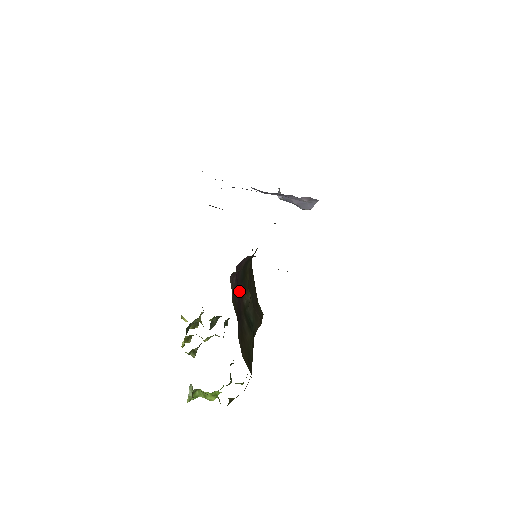
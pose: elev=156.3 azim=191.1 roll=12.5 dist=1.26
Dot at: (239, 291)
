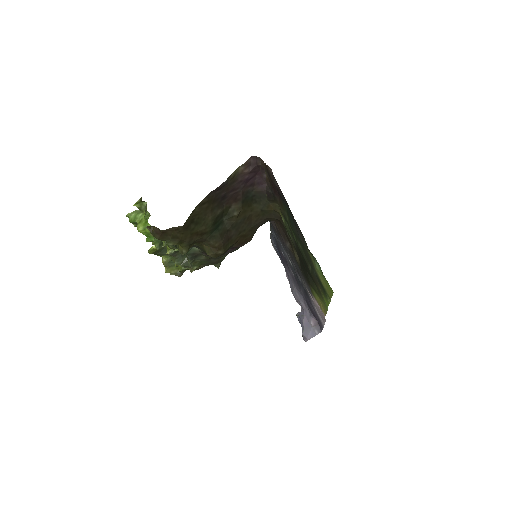
Dot at: (240, 192)
